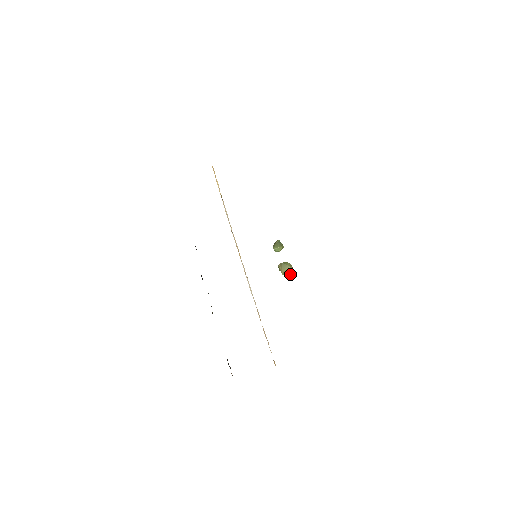
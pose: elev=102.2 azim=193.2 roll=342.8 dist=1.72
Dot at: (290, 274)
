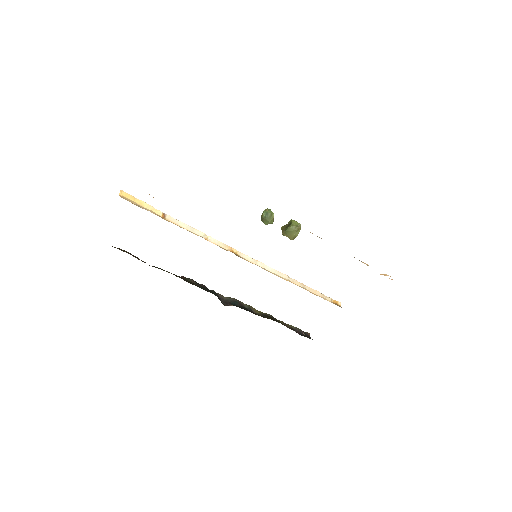
Dot at: occluded
